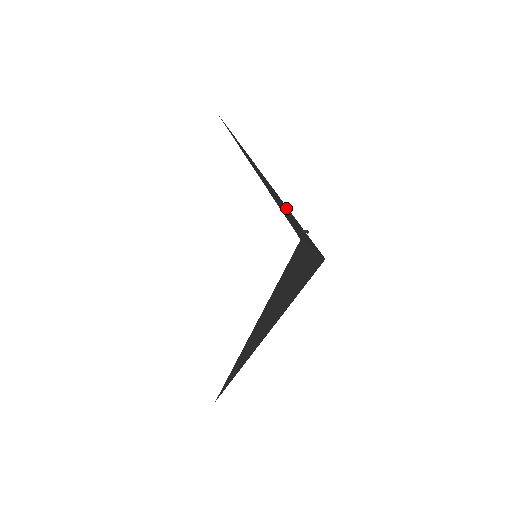
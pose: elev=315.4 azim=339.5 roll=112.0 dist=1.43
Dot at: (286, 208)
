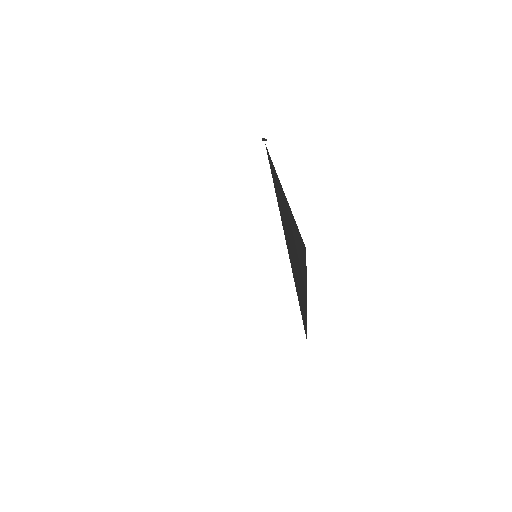
Dot at: occluded
